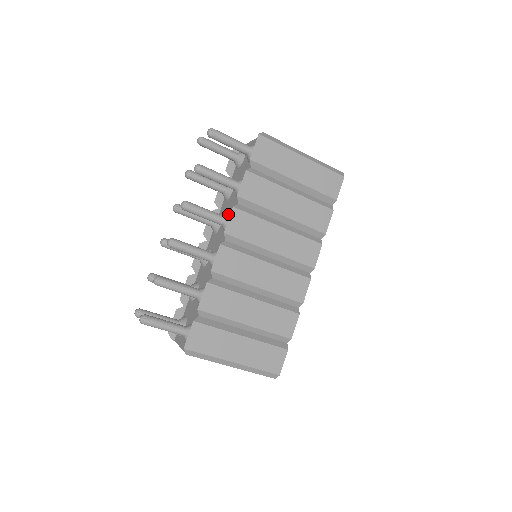
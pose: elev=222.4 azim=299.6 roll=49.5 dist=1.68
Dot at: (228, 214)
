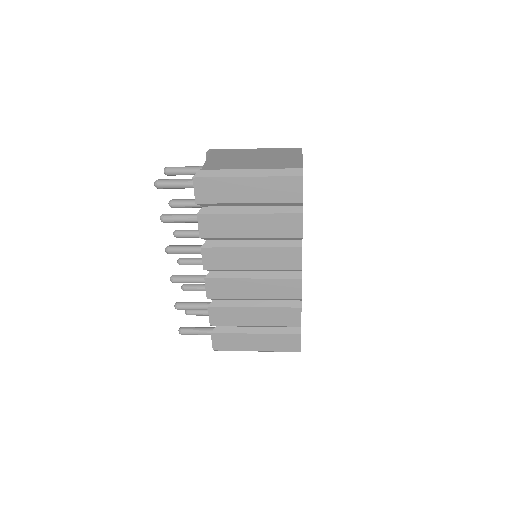
Dot at: occluded
